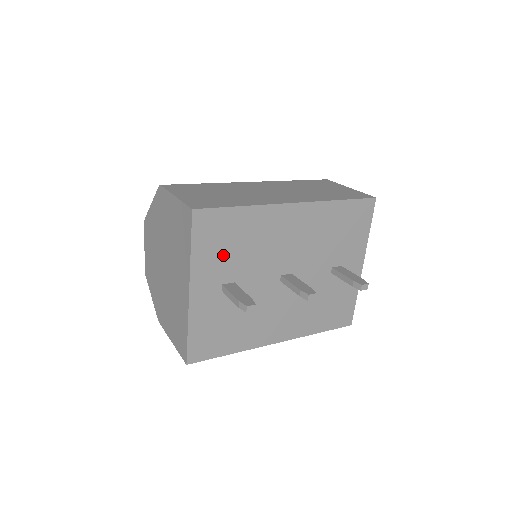
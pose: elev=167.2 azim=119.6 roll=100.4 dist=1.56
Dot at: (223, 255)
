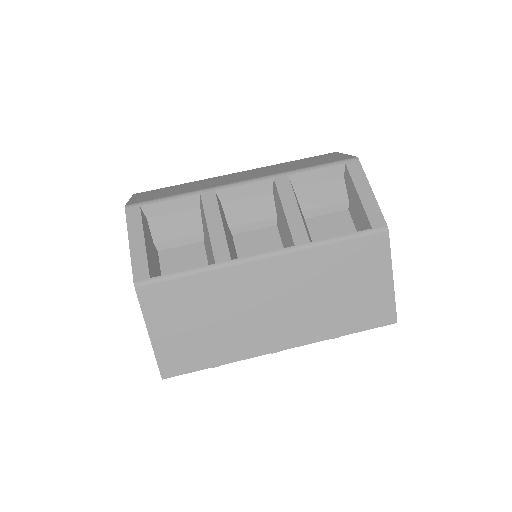
Dot at: occluded
